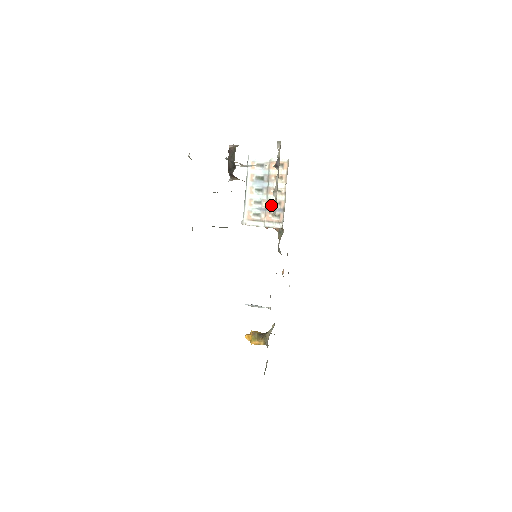
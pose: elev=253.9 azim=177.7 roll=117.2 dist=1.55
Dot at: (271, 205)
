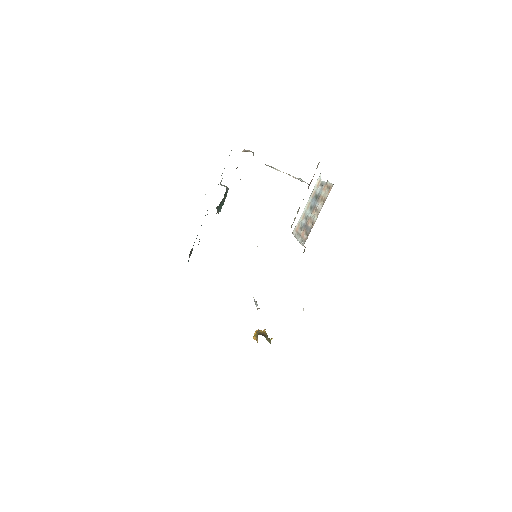
Dot at: (309, 223)
